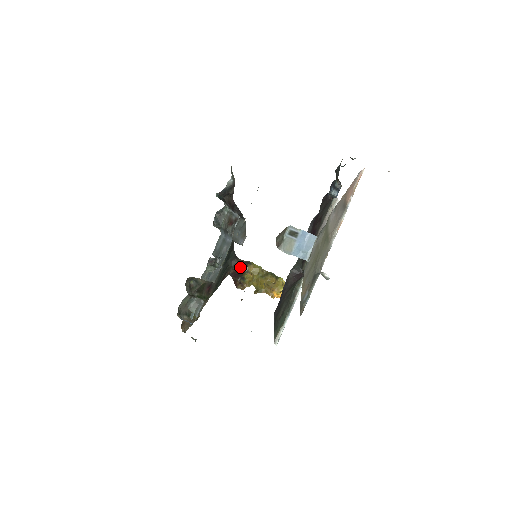
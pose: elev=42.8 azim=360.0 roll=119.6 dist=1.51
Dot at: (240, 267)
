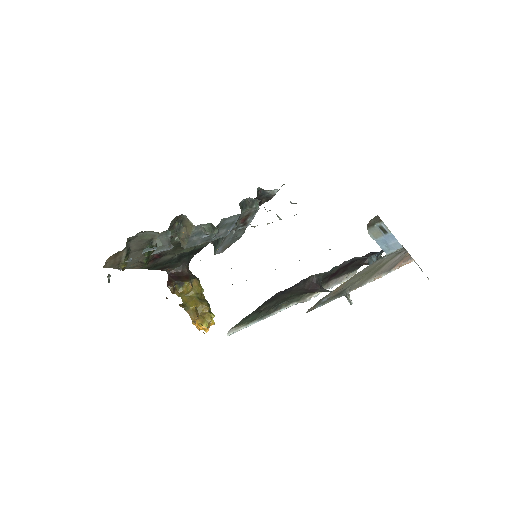
Dot at: (185, 274)
